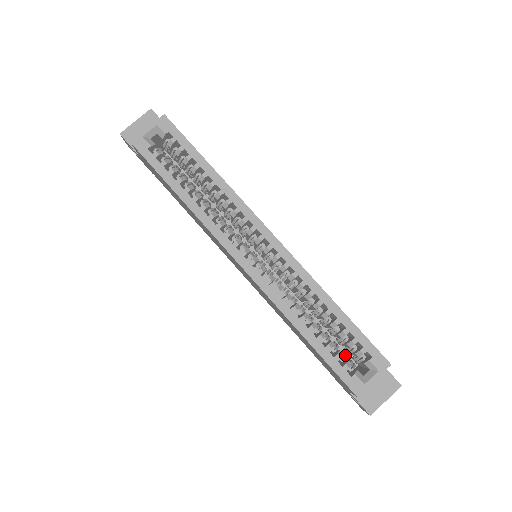
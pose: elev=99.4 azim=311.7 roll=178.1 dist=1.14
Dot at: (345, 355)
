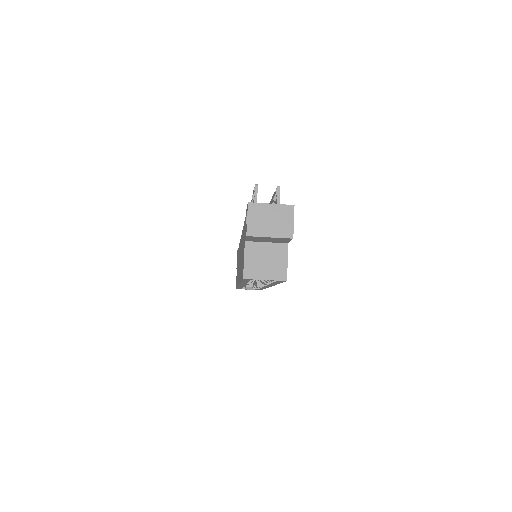
Dot at: occluded
